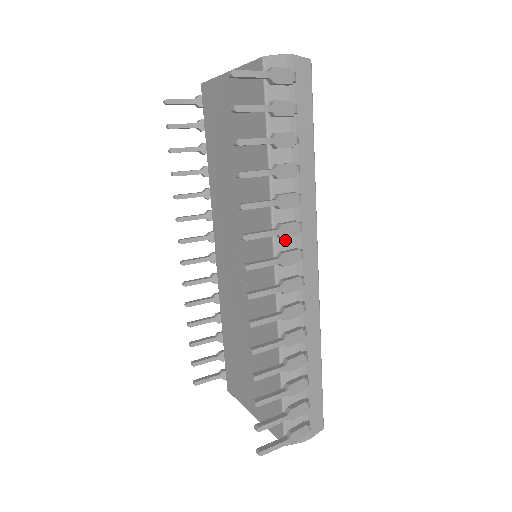
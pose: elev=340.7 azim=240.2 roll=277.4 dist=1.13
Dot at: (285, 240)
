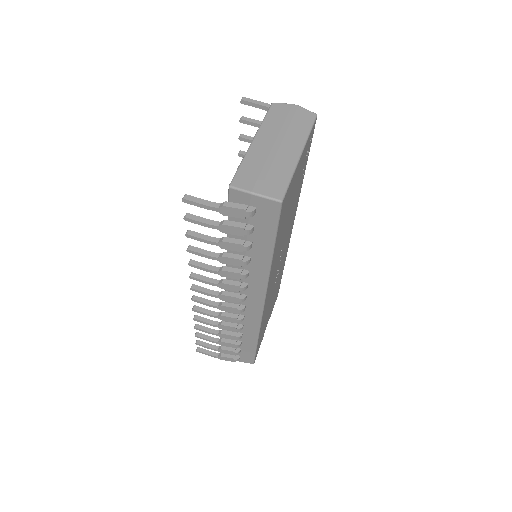
Dot at: occluded
